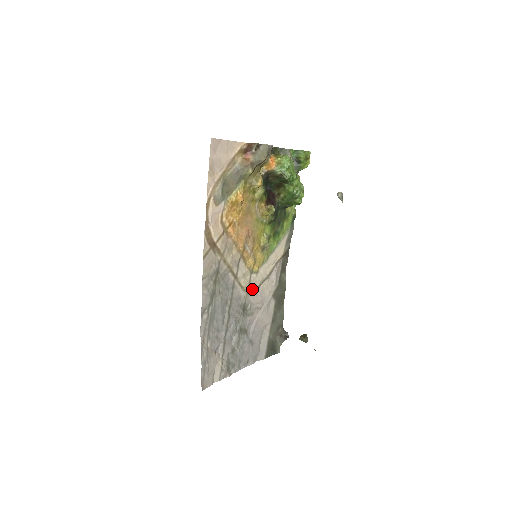
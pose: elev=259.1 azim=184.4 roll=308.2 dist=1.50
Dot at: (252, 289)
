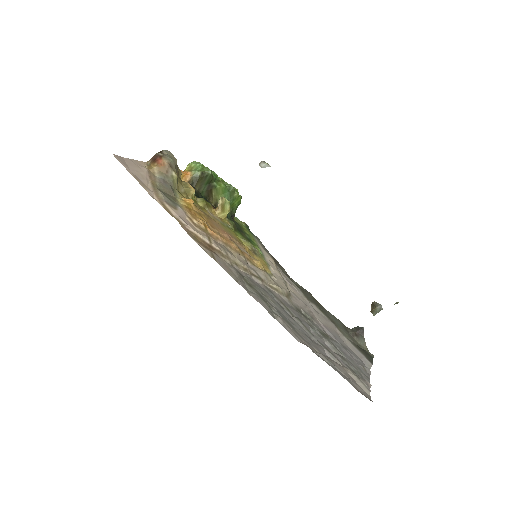
Dot at: (286, 292)
